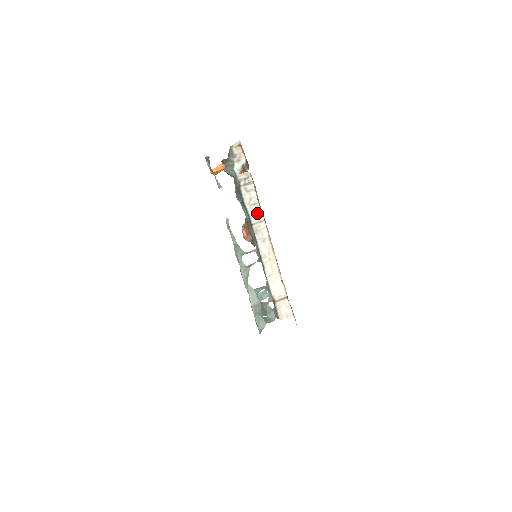
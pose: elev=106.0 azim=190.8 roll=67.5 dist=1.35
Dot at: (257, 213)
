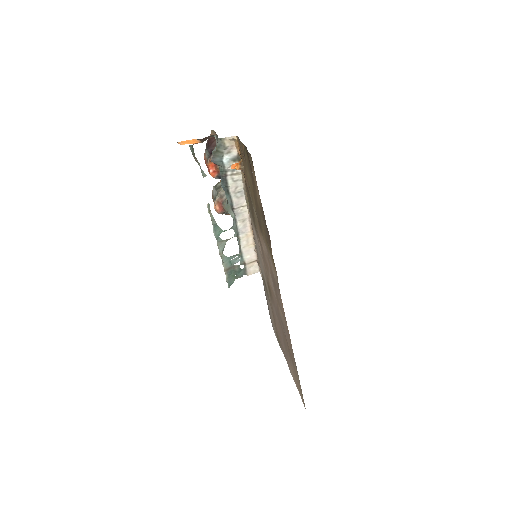
Dot at: (241, 199)
